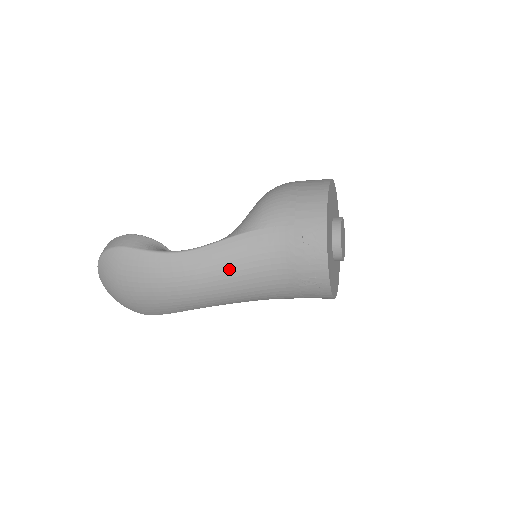
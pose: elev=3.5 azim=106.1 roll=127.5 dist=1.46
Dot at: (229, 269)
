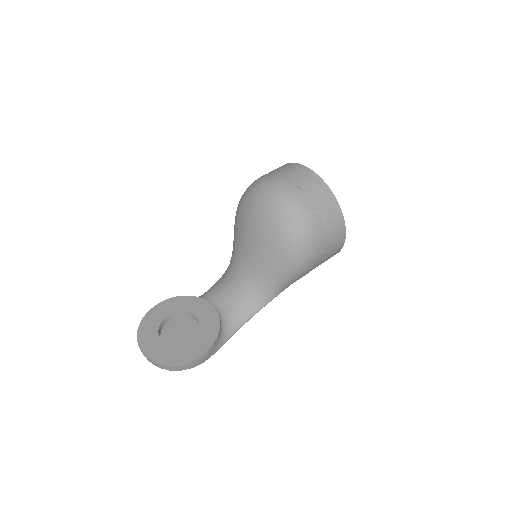
Dot at: occluded
